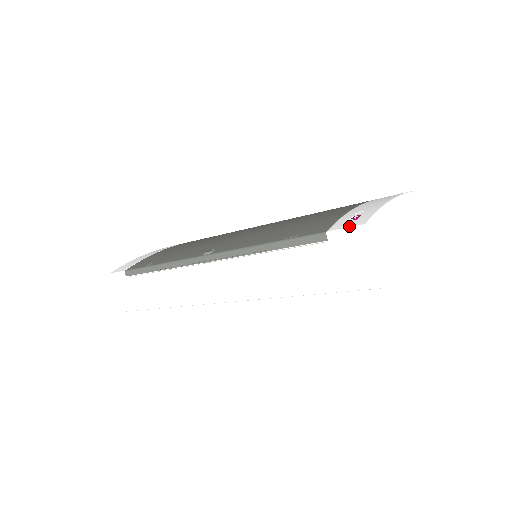
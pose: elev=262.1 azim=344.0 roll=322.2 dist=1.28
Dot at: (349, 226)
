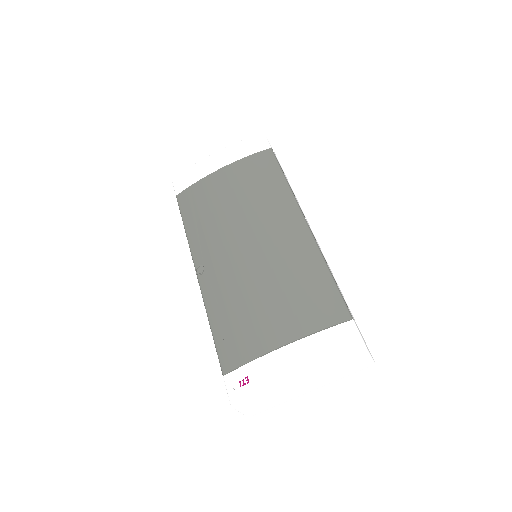
Dot at: (229, 392)
